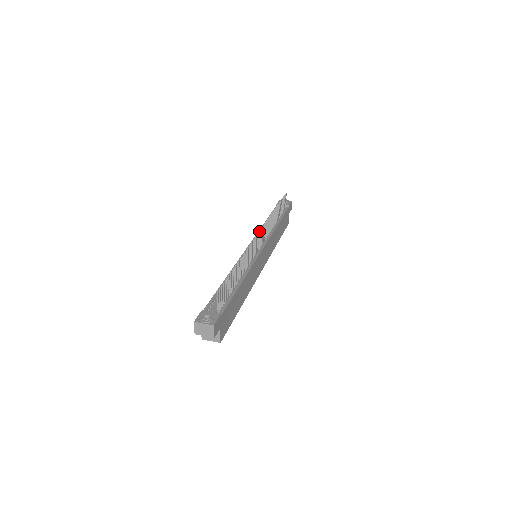
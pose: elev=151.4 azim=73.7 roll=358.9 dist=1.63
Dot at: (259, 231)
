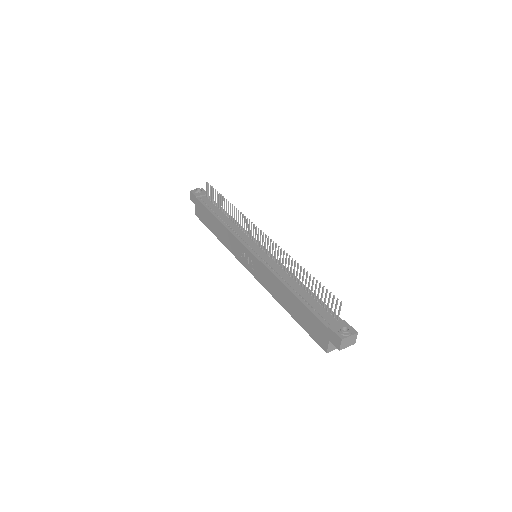
Dot at: (261, 230)
